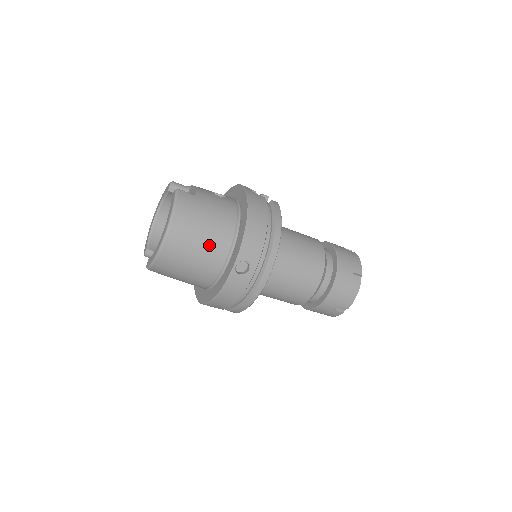
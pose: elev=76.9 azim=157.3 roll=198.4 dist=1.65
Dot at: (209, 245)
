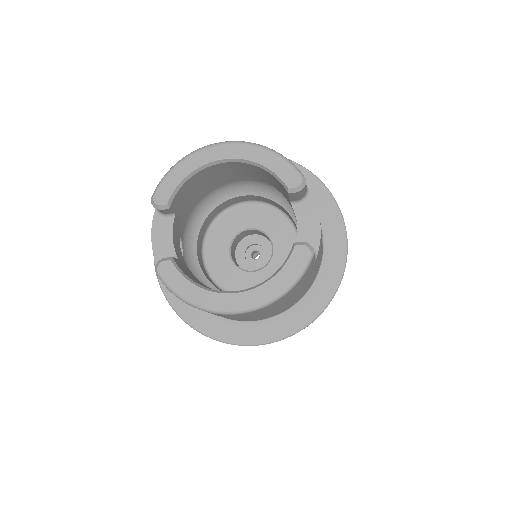
Dot at: (261, 317)
